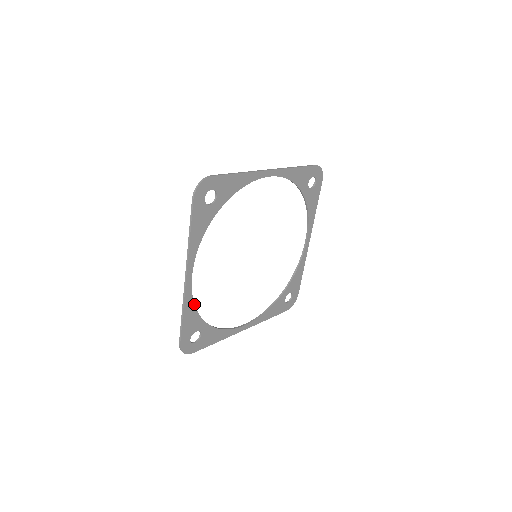
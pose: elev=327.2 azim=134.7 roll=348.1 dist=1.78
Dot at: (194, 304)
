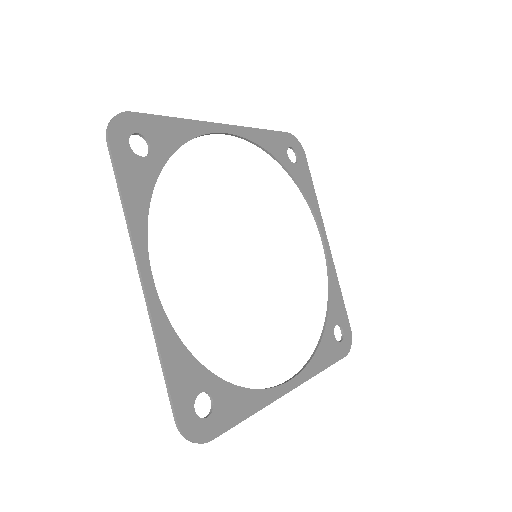
Dot at: (176, 335)
